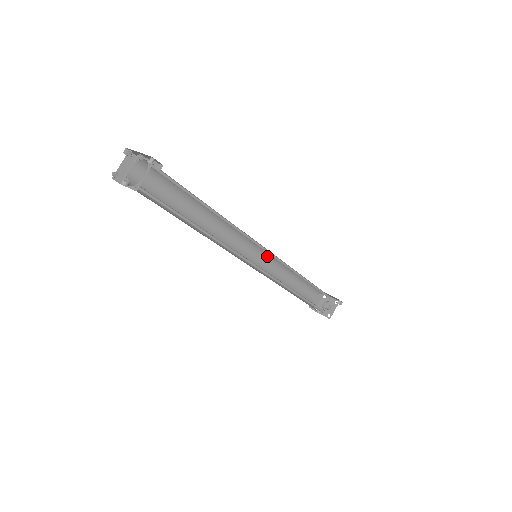
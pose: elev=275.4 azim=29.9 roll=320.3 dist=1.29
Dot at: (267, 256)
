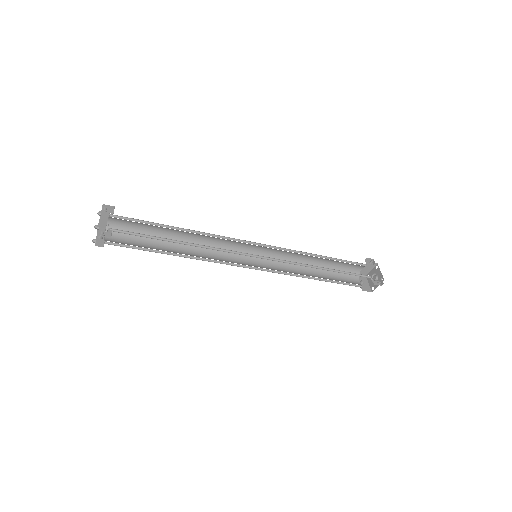
Dot at: occluded
